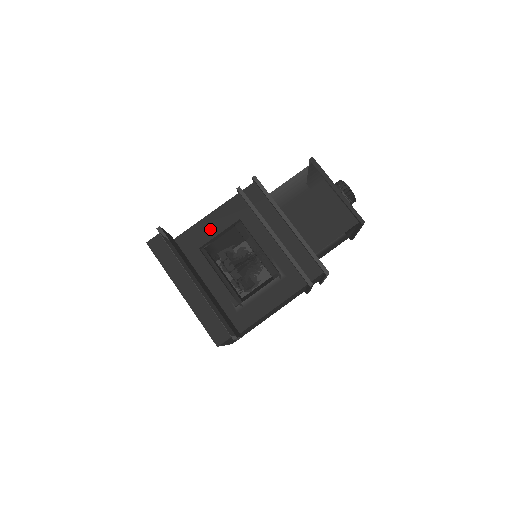
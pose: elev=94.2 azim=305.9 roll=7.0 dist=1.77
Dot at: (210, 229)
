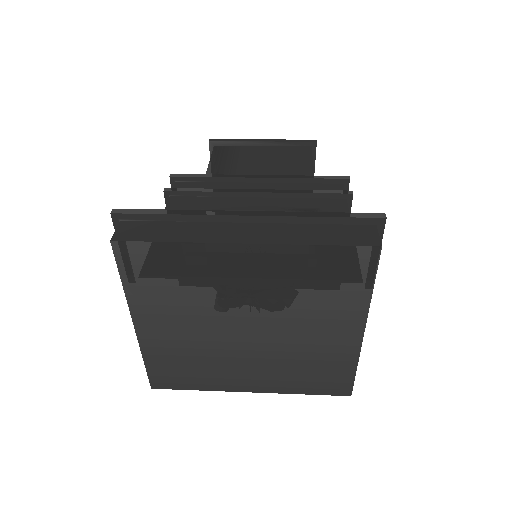
Dot at: occluded
